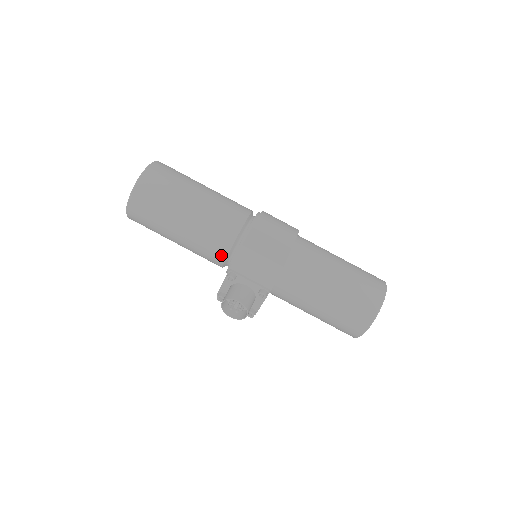
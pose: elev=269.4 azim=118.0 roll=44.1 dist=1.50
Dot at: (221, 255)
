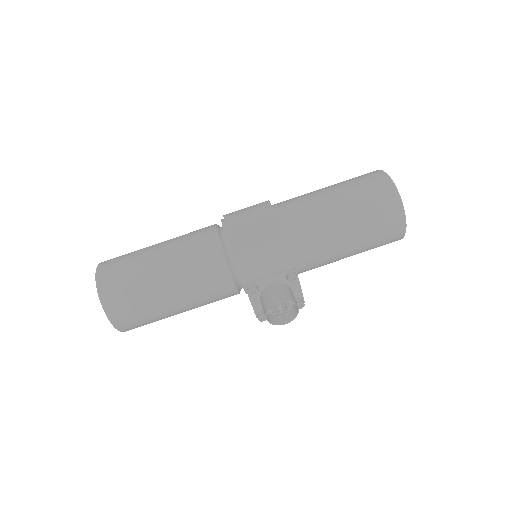
Dot at: (227, 283)
